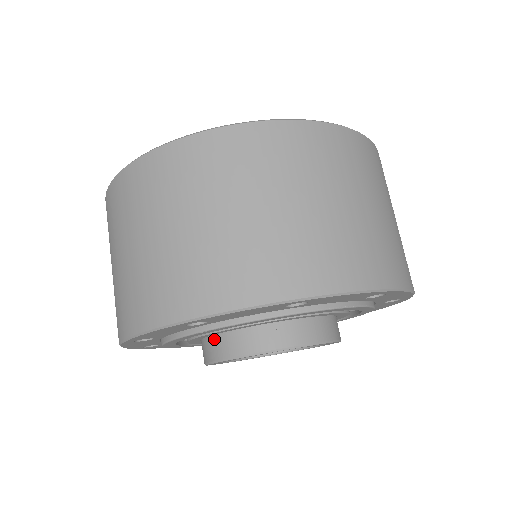
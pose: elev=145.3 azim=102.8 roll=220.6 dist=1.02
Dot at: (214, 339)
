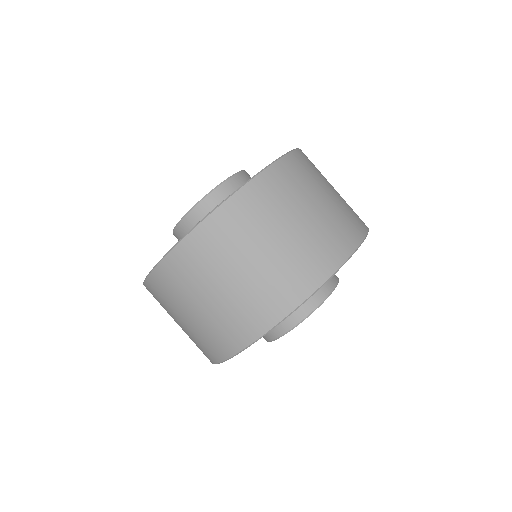
Dot at: occluded
